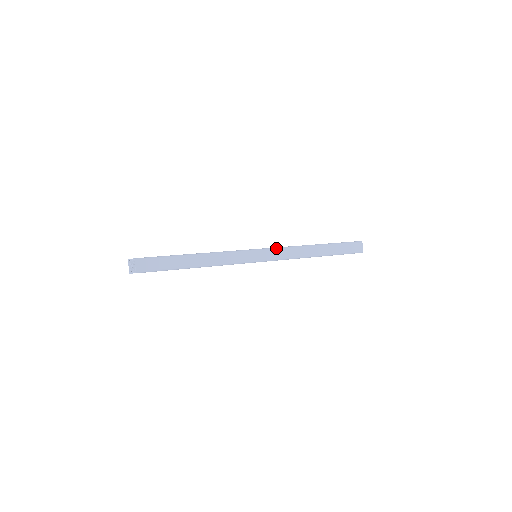
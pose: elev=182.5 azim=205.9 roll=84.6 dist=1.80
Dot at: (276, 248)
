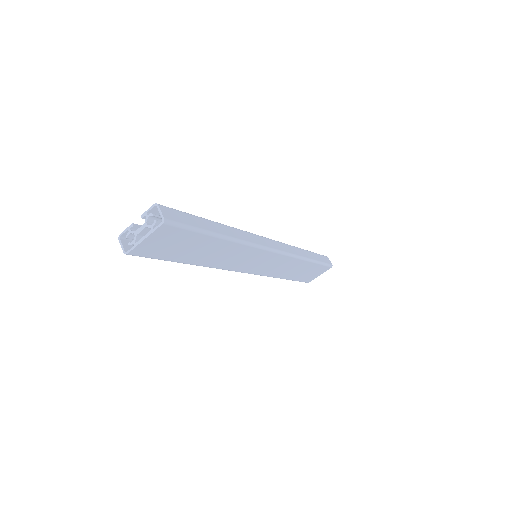
Dot at: (277, 241)
